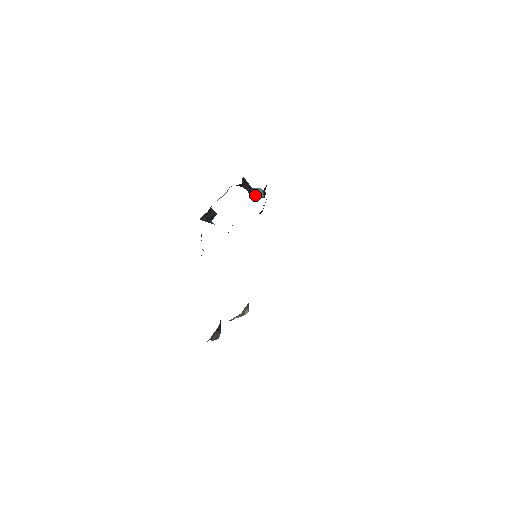
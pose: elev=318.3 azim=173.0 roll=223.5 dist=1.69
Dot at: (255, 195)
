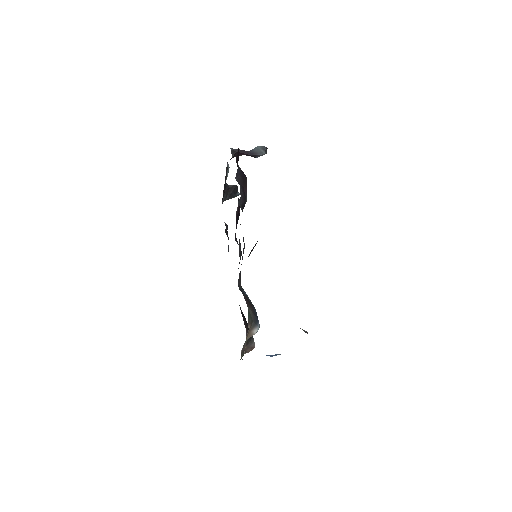
Dot at: (256, 156)
